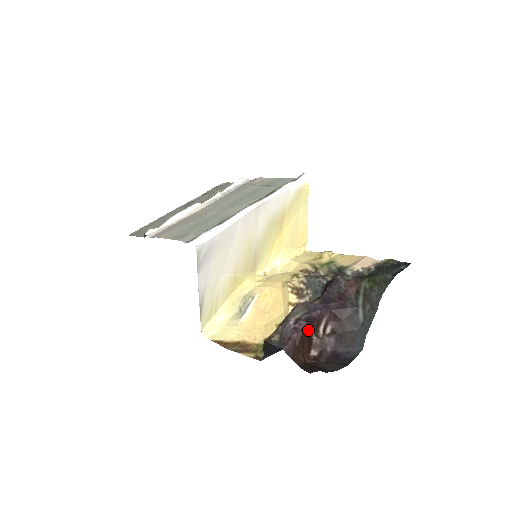
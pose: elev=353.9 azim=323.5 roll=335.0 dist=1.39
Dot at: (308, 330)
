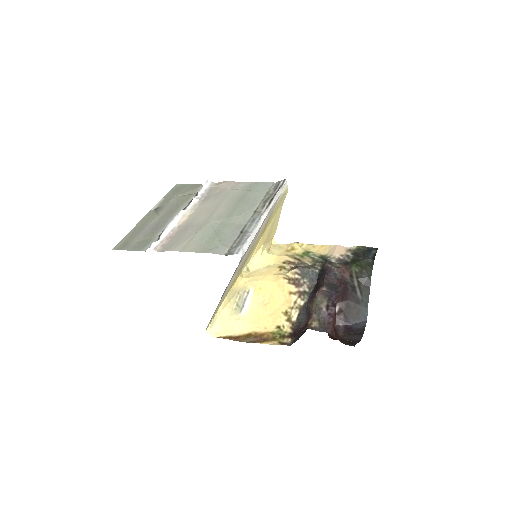
Dot at: occluded
